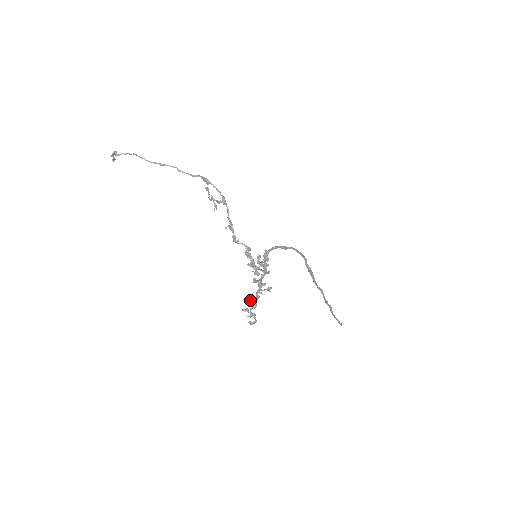
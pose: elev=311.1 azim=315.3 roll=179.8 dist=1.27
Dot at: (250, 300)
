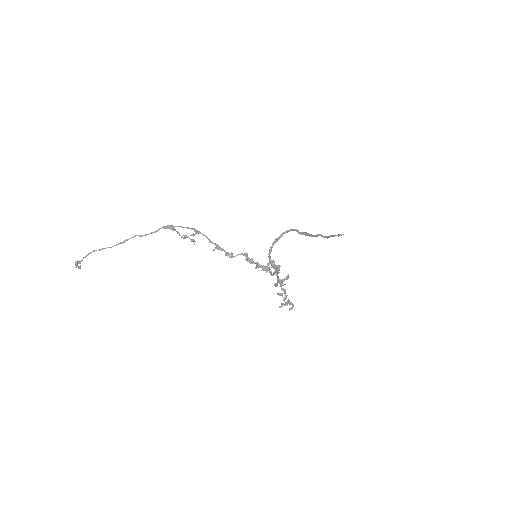
Dot at: (278, 294)
